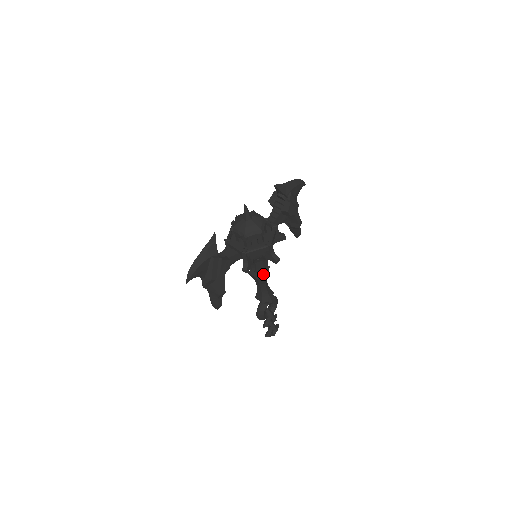
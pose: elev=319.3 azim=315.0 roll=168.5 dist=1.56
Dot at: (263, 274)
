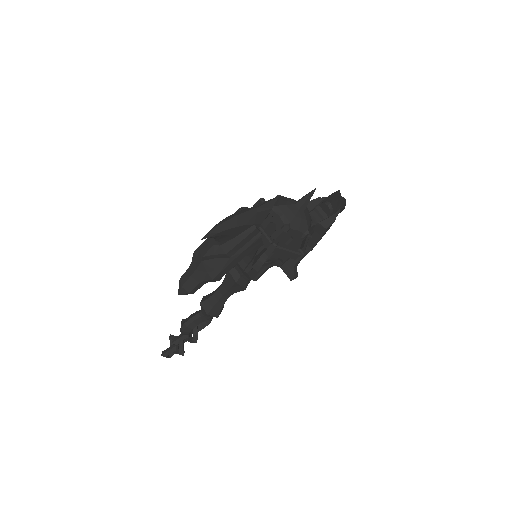
Dot at: (245, 282)
